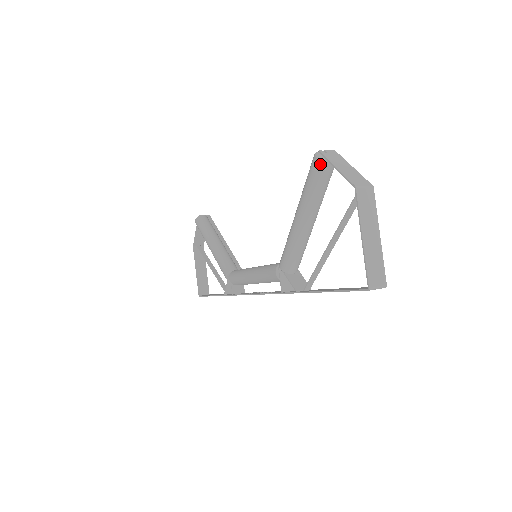
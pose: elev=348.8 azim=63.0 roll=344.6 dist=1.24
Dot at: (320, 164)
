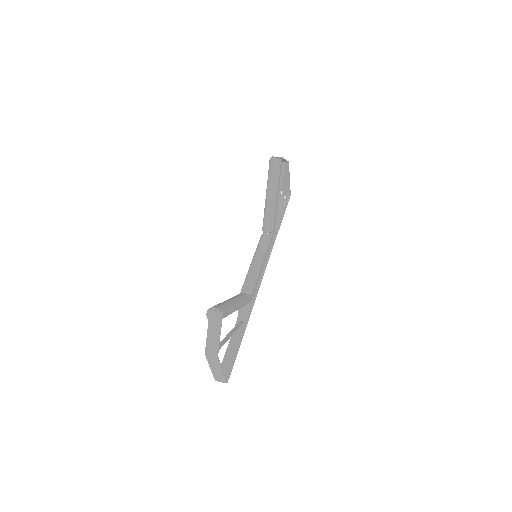
Dot at: (208, 318)
